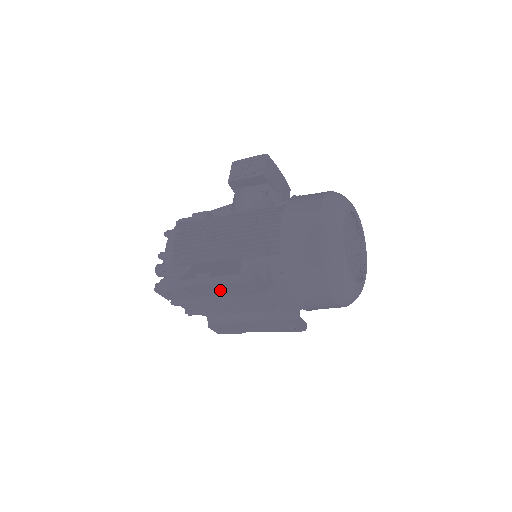
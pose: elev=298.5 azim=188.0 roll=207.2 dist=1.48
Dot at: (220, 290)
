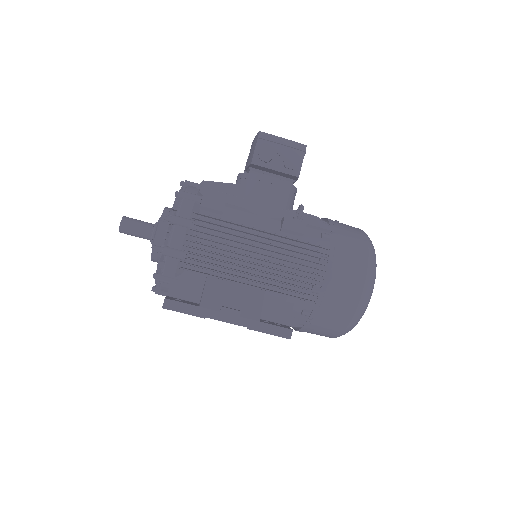
Dot at: occluded
